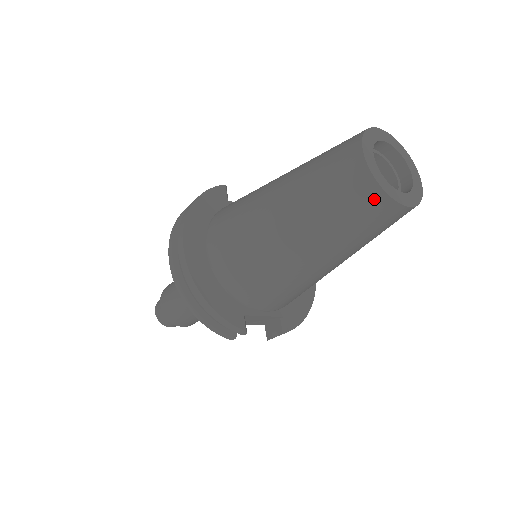
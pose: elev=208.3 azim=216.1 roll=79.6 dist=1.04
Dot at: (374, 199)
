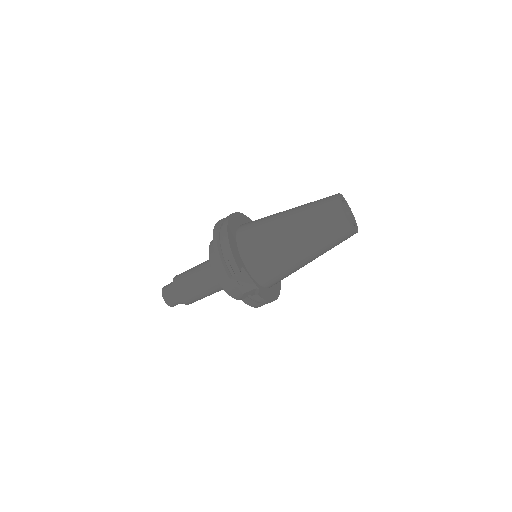
Dot at: (337, 213)
